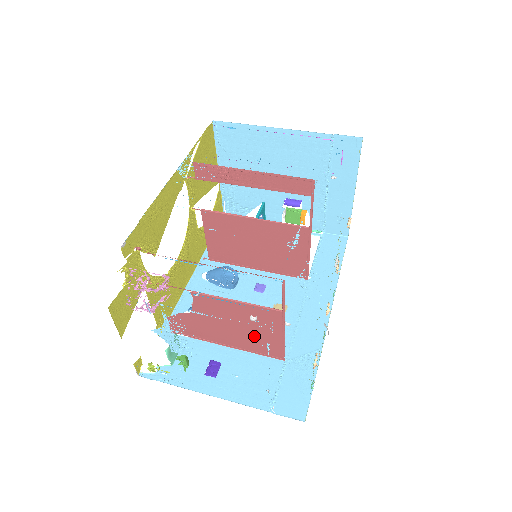
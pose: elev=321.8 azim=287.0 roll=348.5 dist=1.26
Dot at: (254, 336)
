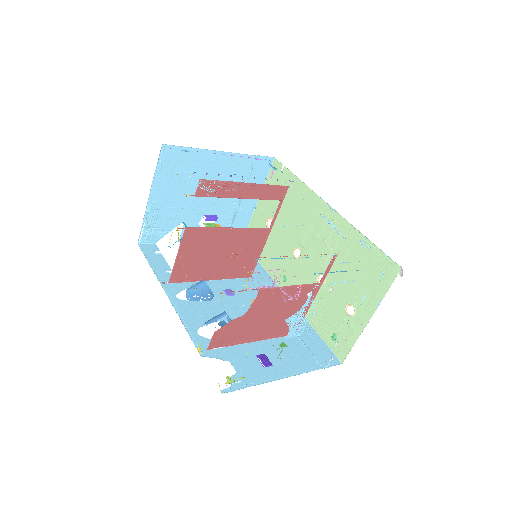
Dot at: (286, 318)
